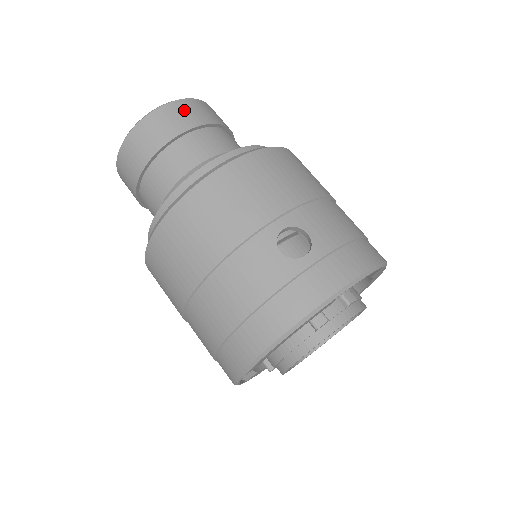
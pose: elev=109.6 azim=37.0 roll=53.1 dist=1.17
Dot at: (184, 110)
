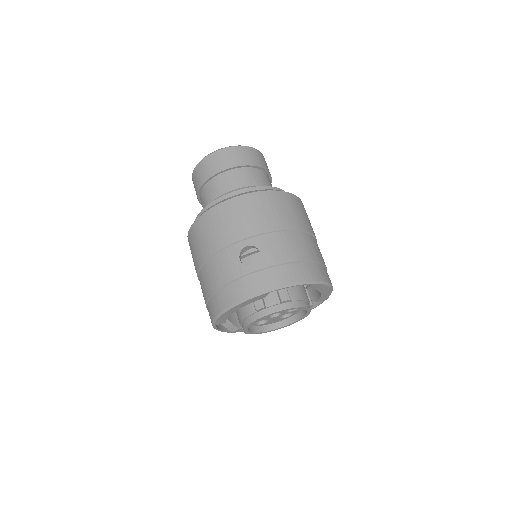
Dot at: (230, 155)
